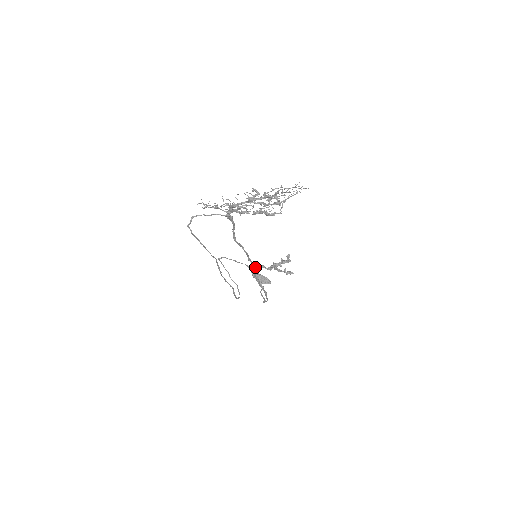
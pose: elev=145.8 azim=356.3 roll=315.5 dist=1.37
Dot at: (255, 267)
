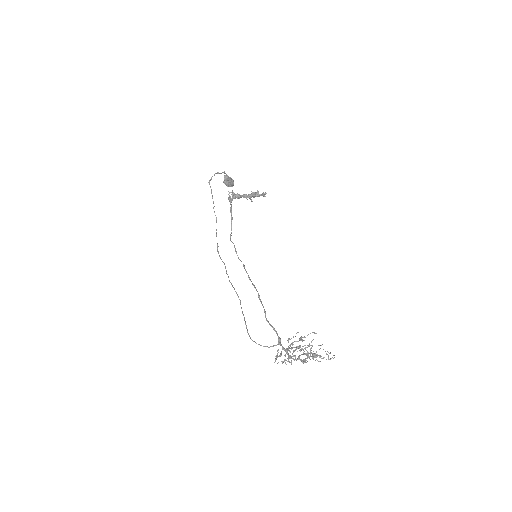
Dot at: (235, 195)
